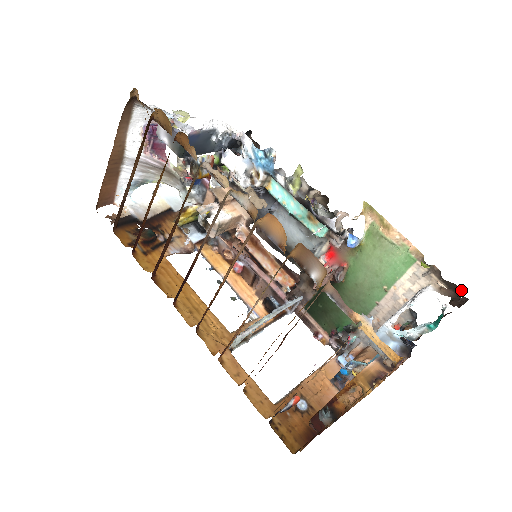
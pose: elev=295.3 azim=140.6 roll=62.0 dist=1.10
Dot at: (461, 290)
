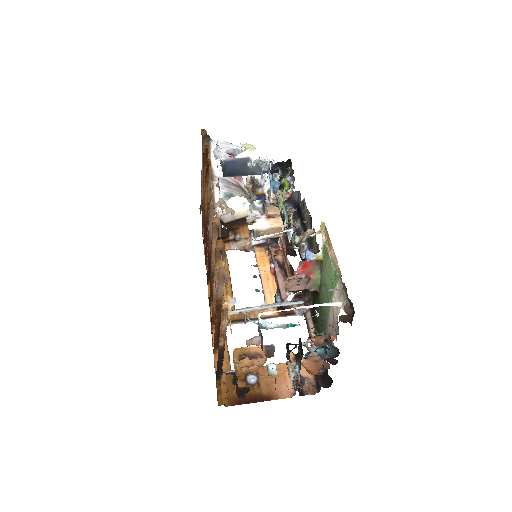
Dot at: occluded
